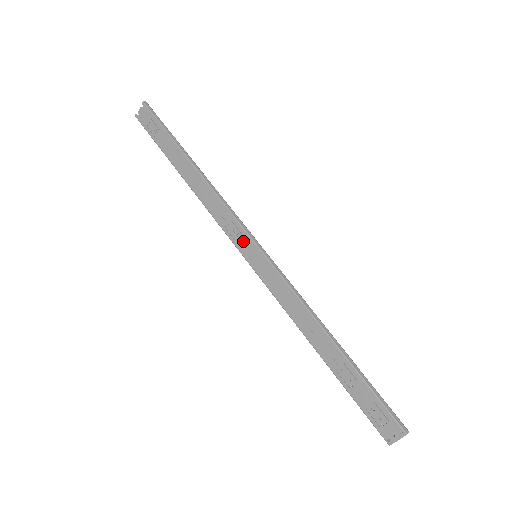
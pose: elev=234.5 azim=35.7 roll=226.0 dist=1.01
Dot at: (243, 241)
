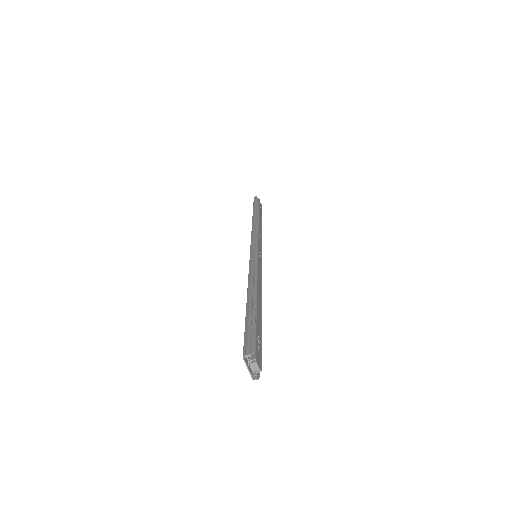
Dot at: occluded
